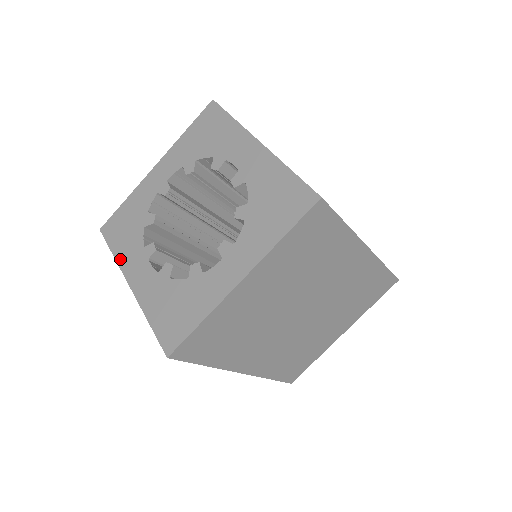
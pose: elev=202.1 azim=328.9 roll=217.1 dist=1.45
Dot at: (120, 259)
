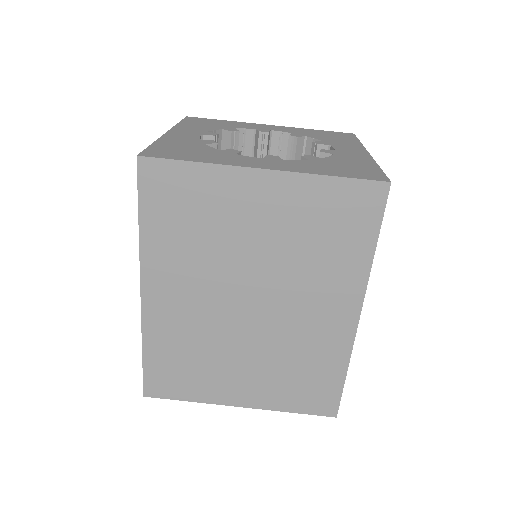
Dot at: (180, 125)
